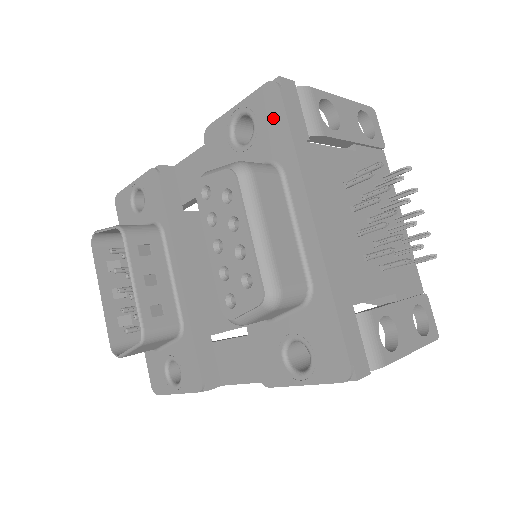
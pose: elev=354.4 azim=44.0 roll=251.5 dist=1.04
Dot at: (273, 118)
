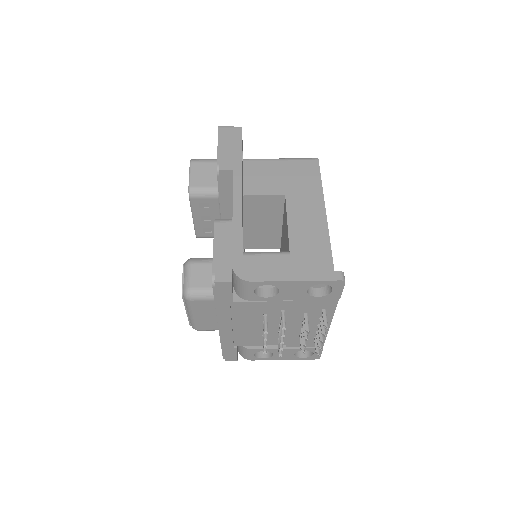
Dot at: occluded
